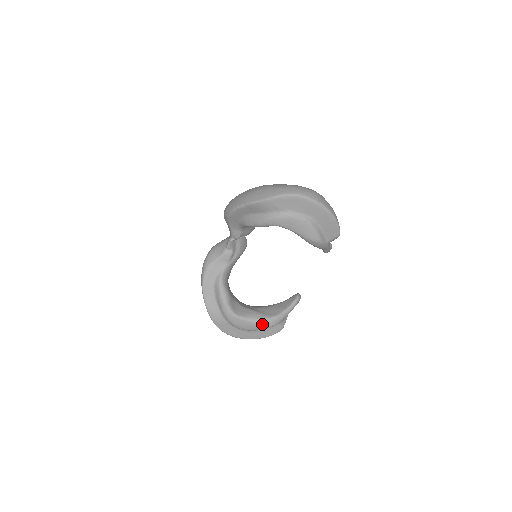
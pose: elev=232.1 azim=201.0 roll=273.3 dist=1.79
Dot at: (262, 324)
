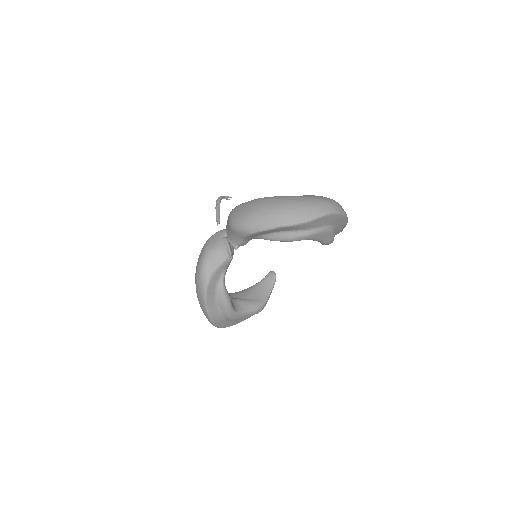
Dot at: (257, 312)
